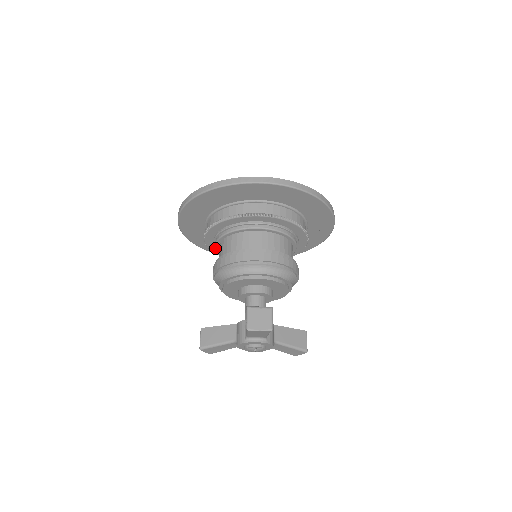
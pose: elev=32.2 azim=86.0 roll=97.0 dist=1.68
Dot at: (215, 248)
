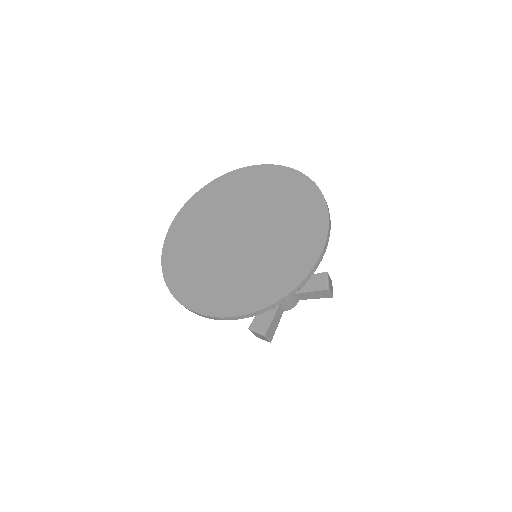
Dot at: occluded
